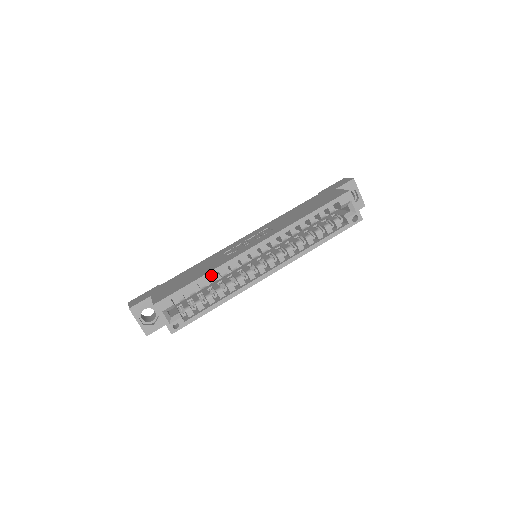
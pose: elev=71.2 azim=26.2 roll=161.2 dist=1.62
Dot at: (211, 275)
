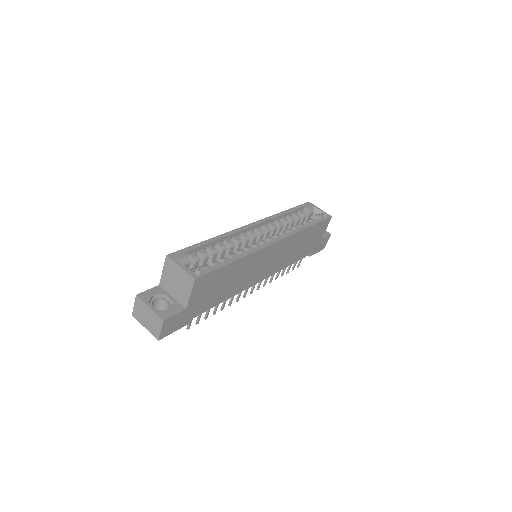
Dot at: (218, 239)
